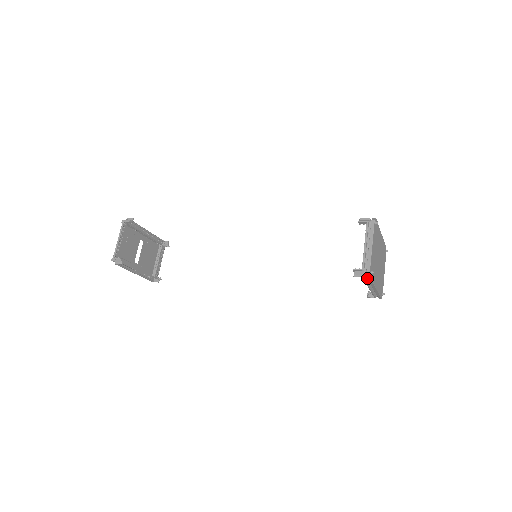
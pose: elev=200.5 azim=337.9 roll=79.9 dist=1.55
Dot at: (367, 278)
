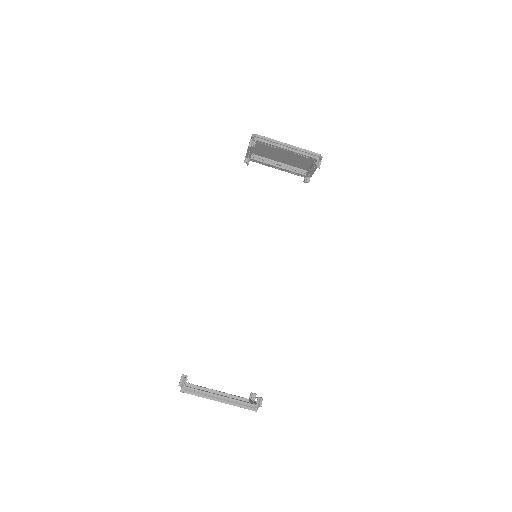
Dot at: (258, 137)
